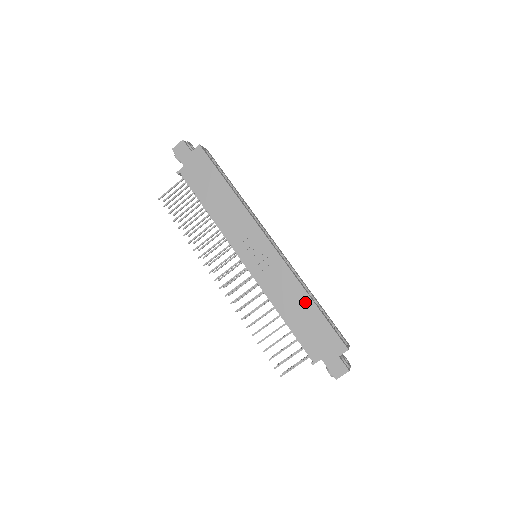
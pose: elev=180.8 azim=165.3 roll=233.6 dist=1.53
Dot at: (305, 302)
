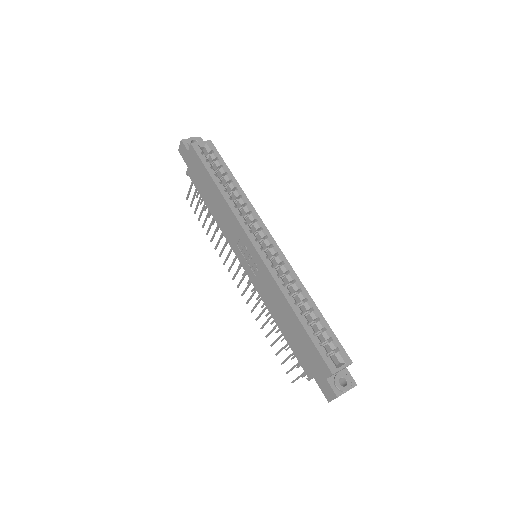
Dot at: (290, 314)
